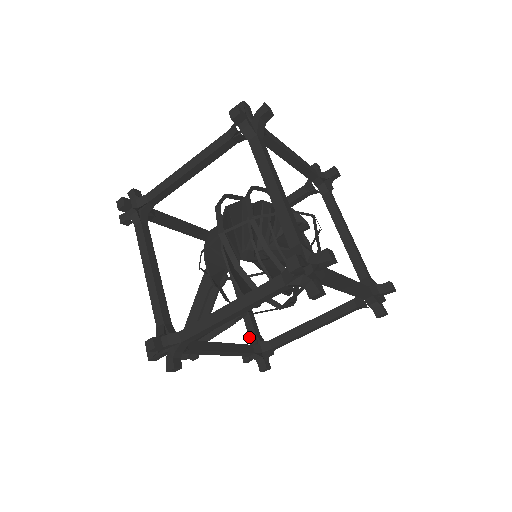
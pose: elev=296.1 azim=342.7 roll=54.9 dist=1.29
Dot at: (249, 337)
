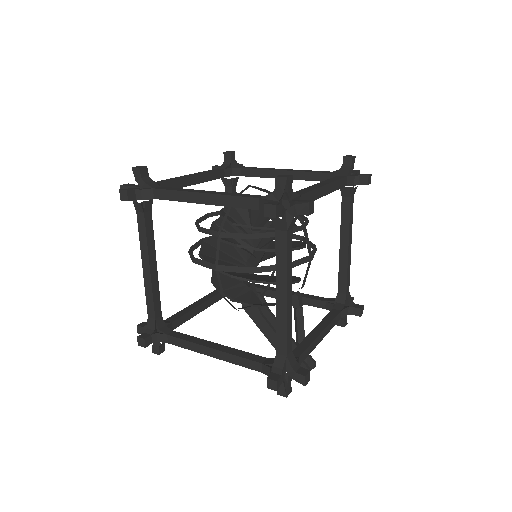
Dot at: occluded
